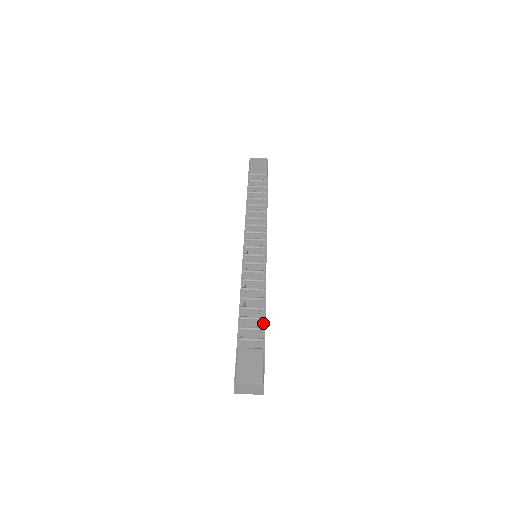
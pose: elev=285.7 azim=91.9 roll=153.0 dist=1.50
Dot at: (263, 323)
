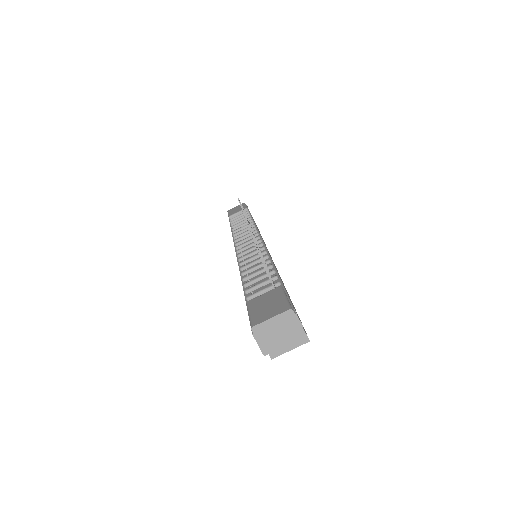
Dot at: occluded
